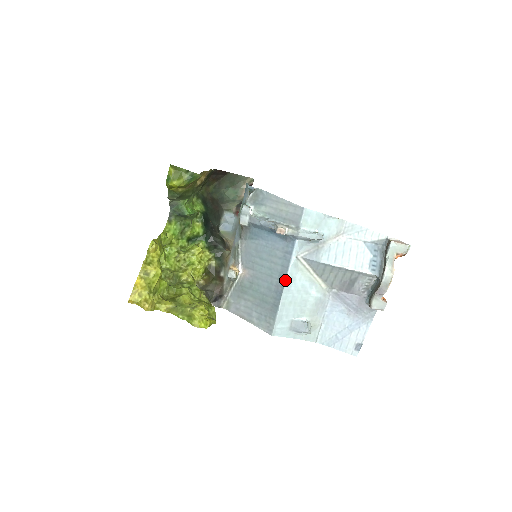
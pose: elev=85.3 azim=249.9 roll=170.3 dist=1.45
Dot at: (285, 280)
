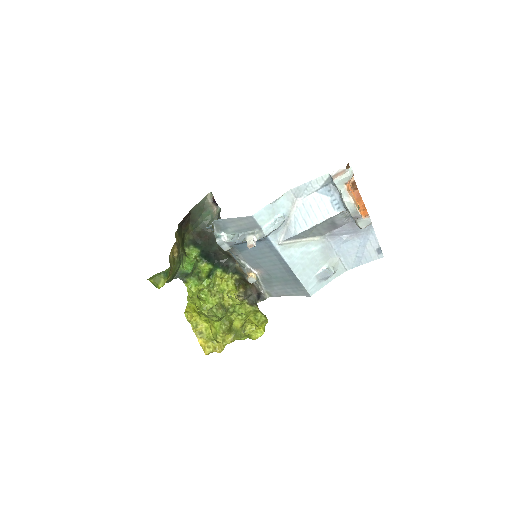
Dot at: (286, 263)
